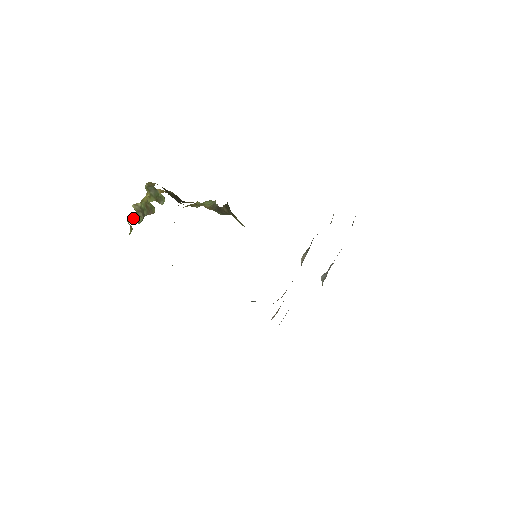
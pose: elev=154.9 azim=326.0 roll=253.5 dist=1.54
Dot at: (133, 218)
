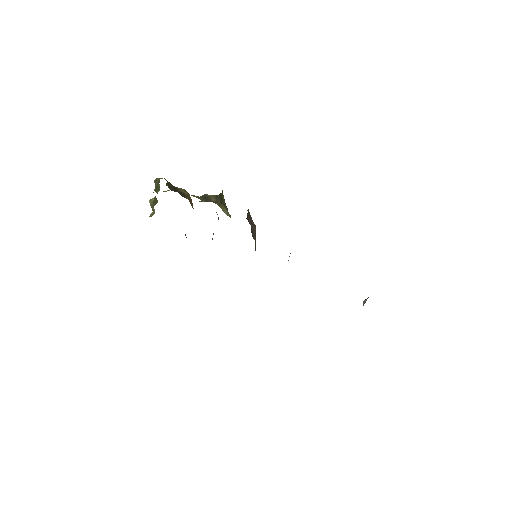
Dot at: occluded
